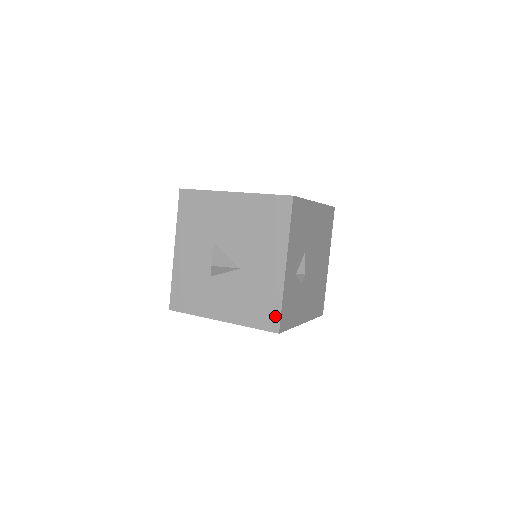
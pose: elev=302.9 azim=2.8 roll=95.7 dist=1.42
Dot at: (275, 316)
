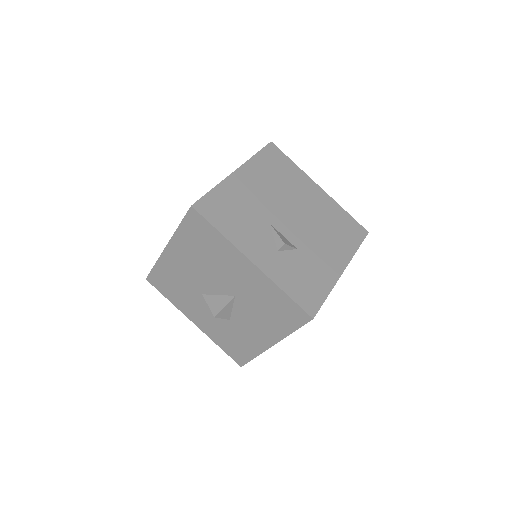
Dot at: (294, 308)
